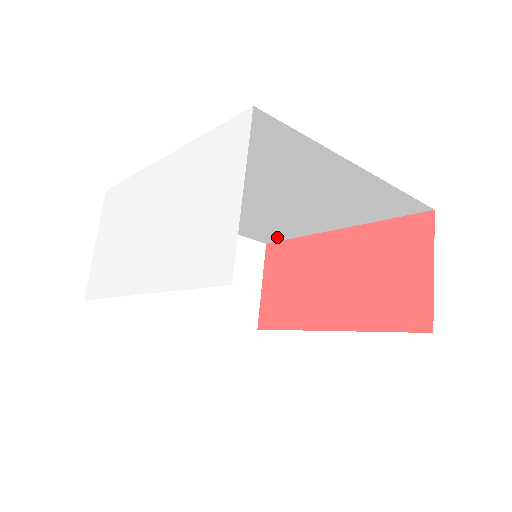
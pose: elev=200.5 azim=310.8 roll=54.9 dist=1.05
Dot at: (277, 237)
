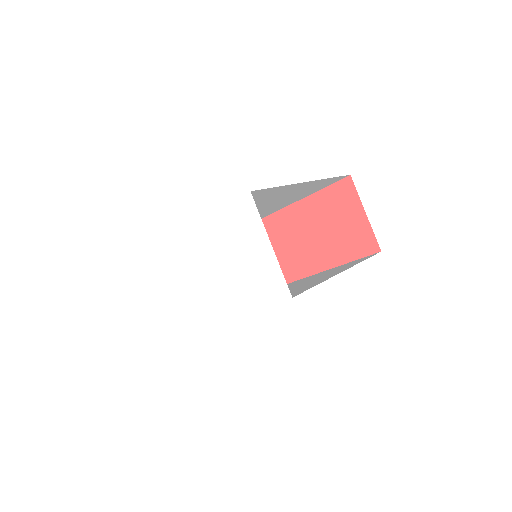
Dot at: occluded
